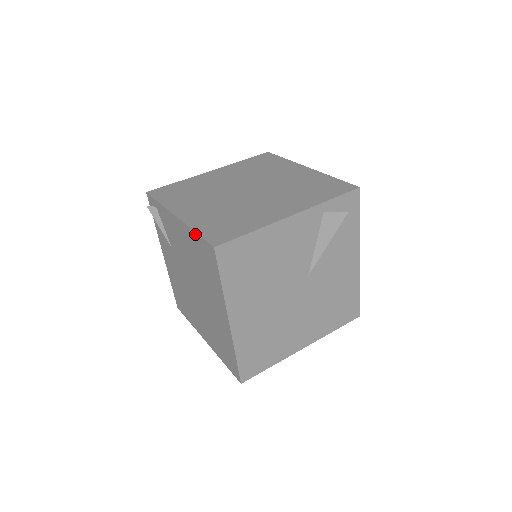
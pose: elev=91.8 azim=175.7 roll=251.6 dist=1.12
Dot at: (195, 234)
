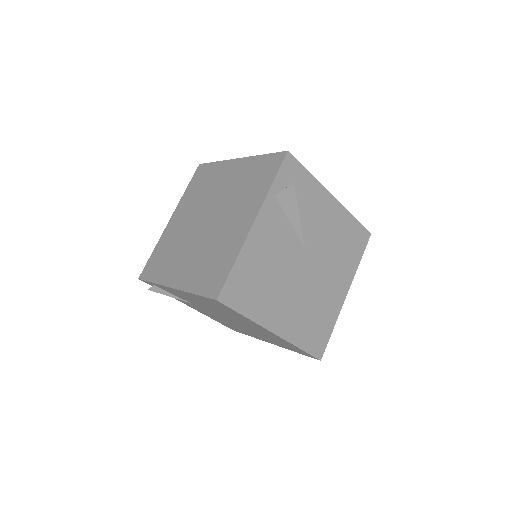
Dot at: (196, 295)
